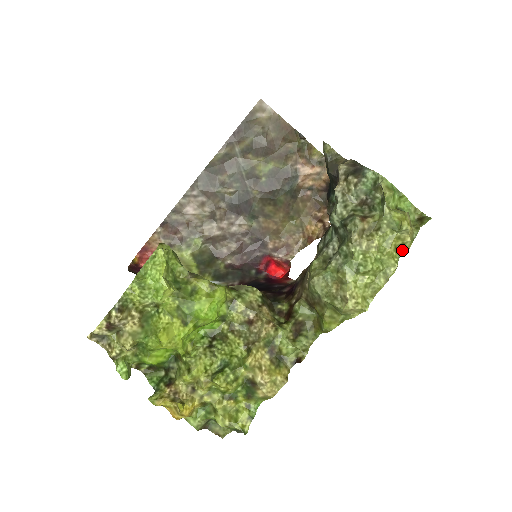
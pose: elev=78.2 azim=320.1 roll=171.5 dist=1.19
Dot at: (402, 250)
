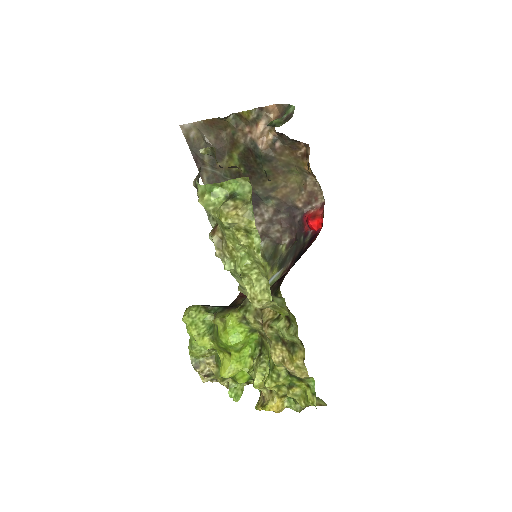
Dot at: (252, 233)
